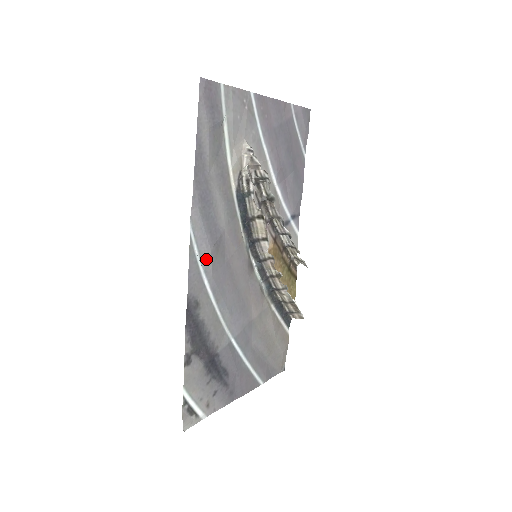
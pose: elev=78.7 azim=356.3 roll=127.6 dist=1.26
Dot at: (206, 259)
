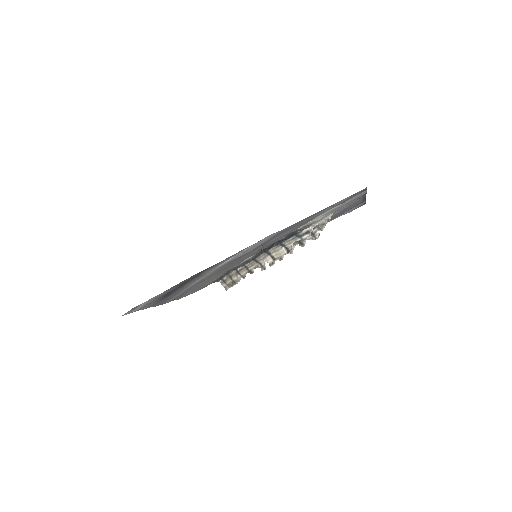
Dot at: (244, 252)
